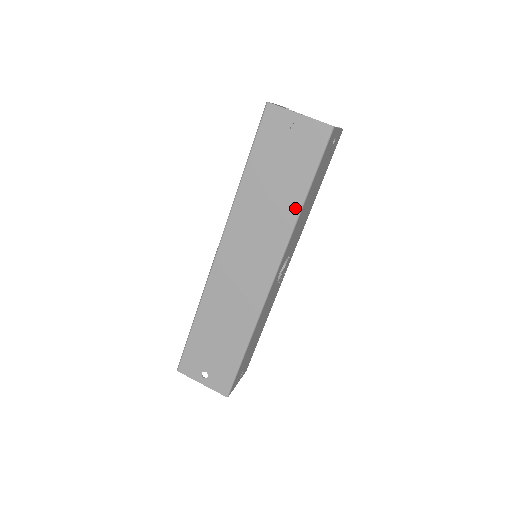
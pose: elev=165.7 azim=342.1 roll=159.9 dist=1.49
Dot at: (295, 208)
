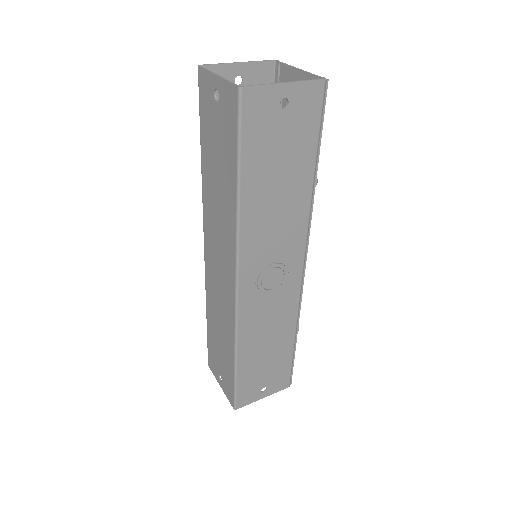
Dot at: (233, 202)
